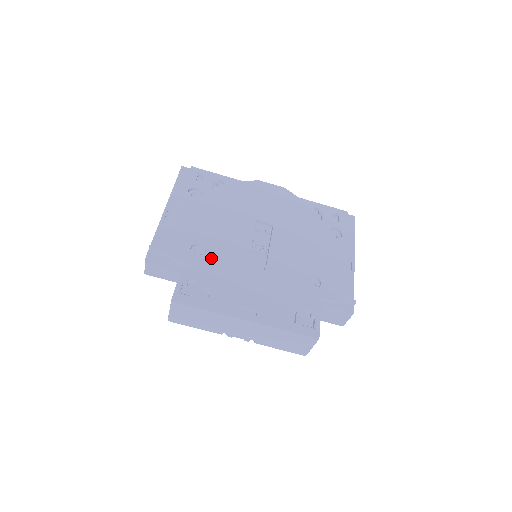
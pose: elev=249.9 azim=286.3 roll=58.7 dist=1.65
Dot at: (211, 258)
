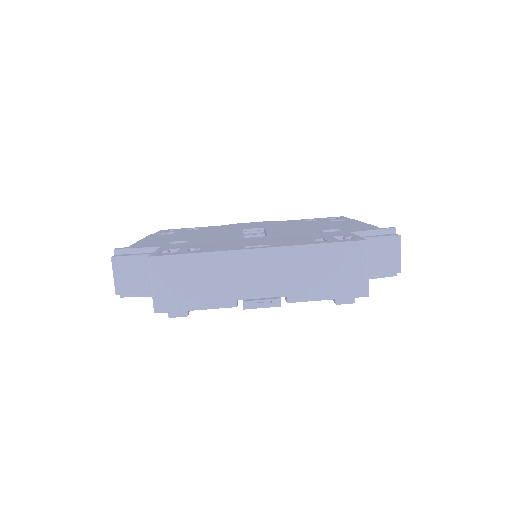
Dot at: (195, 242)
